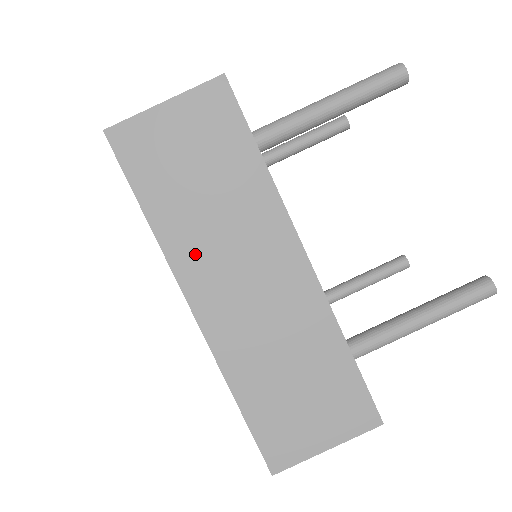
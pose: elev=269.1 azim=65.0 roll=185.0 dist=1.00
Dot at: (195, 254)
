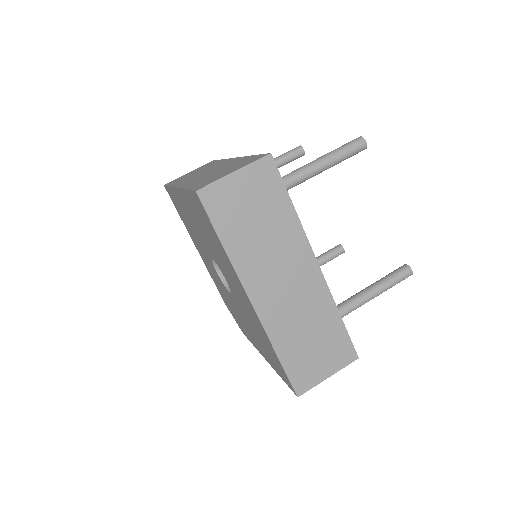
Dot at: (253, 267)
